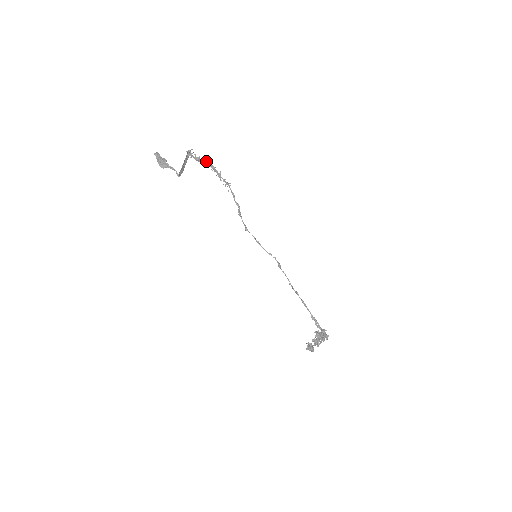
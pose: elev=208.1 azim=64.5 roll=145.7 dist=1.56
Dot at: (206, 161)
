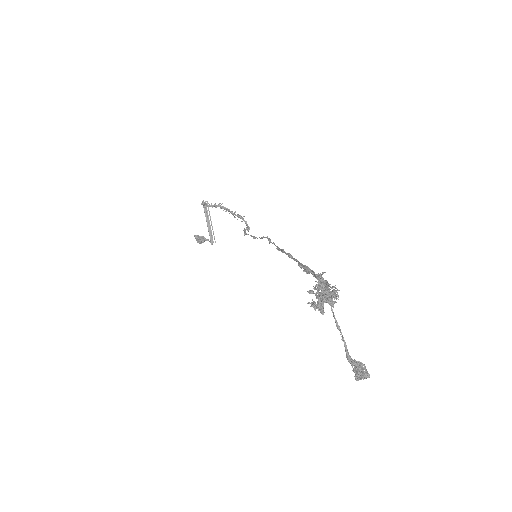
Dot at: (220, 206)
